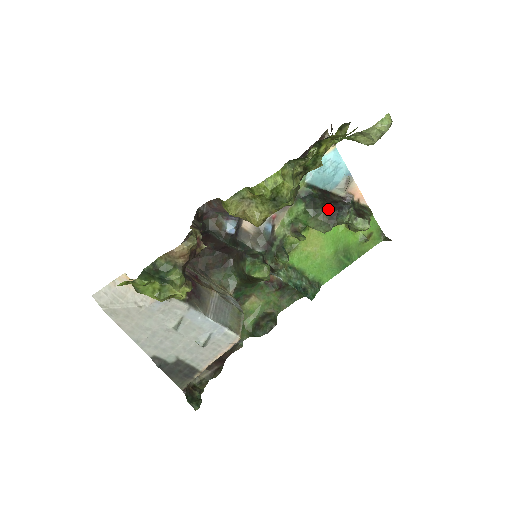
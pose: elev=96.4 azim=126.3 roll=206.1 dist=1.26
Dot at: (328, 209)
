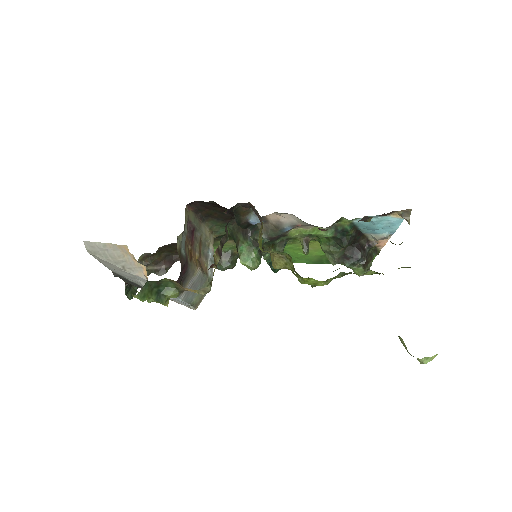
Dot at: (347, 249)
